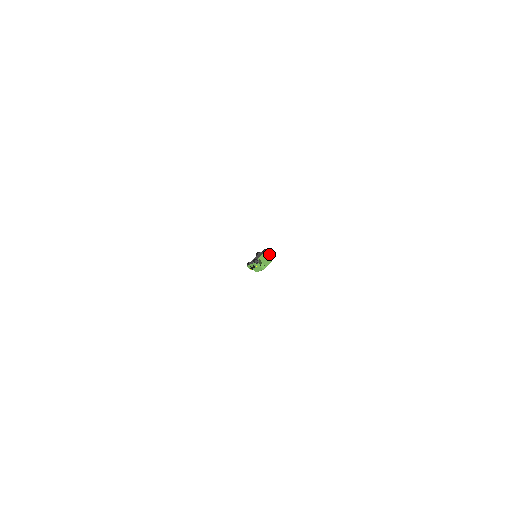
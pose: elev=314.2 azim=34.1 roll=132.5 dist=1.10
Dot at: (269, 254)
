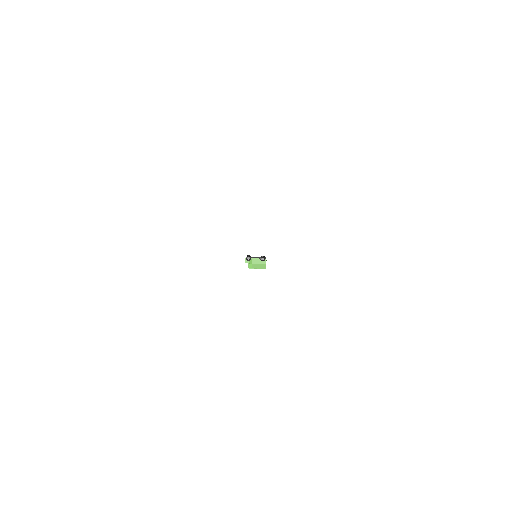
Dot at: (264, 263)
